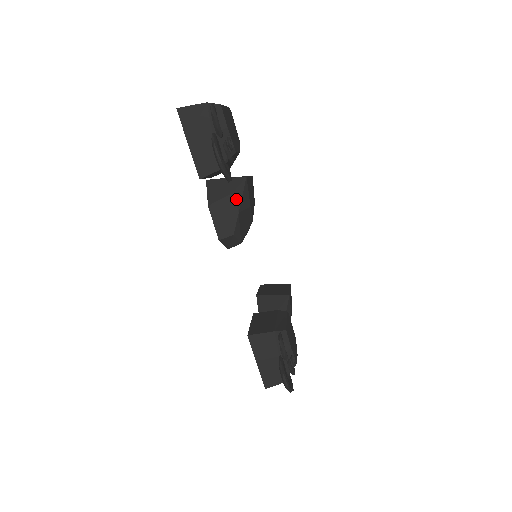
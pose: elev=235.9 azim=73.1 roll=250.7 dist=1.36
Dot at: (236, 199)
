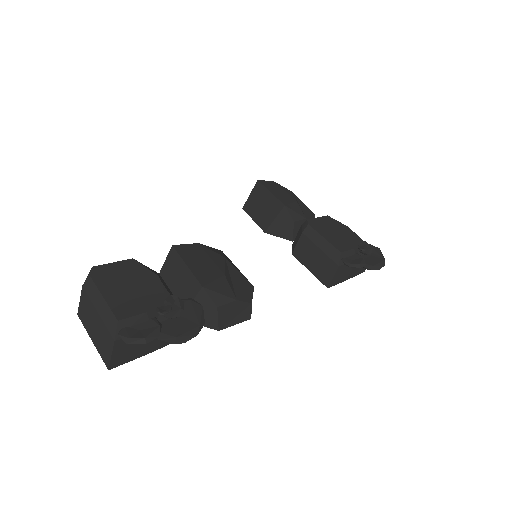
Dot at: (223, 303)
